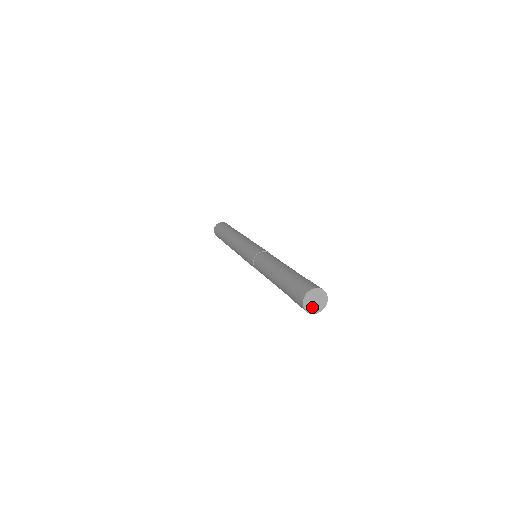
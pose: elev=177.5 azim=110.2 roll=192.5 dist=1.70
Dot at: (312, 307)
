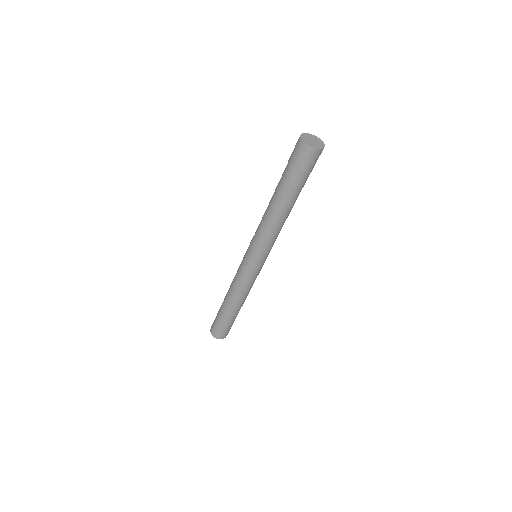
Dot at: (312, 144)
